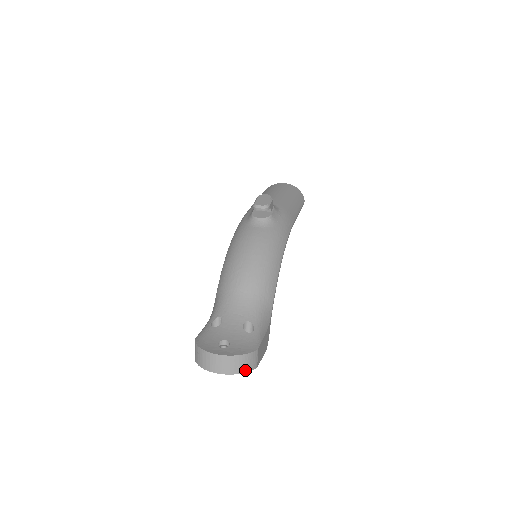
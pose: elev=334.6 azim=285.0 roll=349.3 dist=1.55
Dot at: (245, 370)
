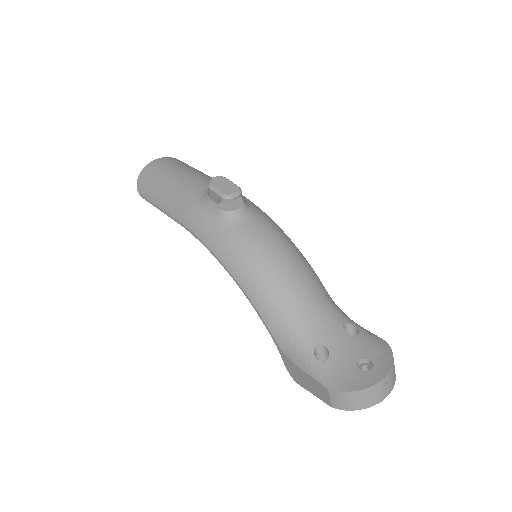
Dot at: occluded
